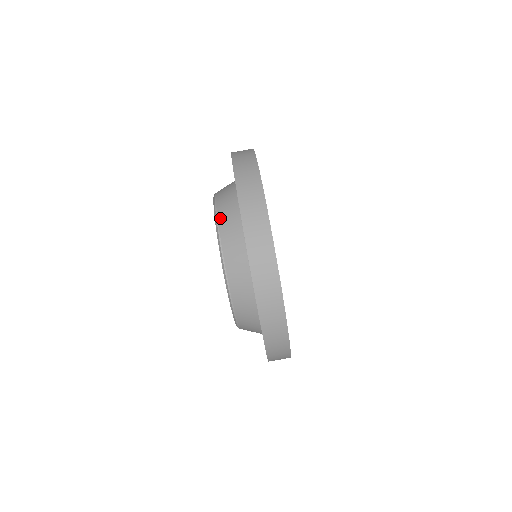
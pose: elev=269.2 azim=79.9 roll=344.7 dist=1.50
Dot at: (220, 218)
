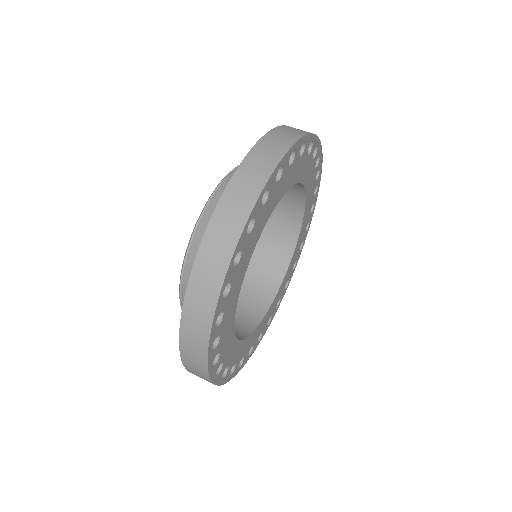
Dot at: (219, 190)
